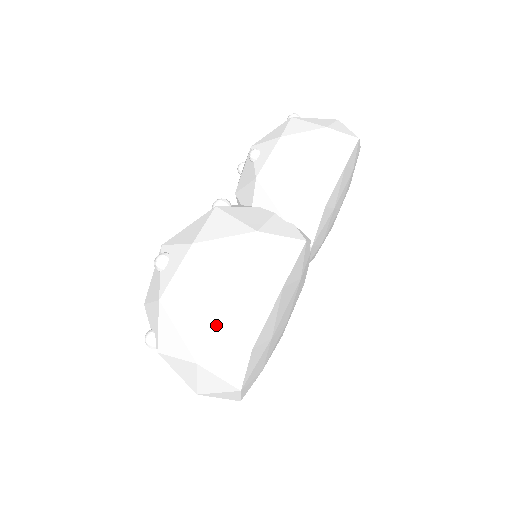
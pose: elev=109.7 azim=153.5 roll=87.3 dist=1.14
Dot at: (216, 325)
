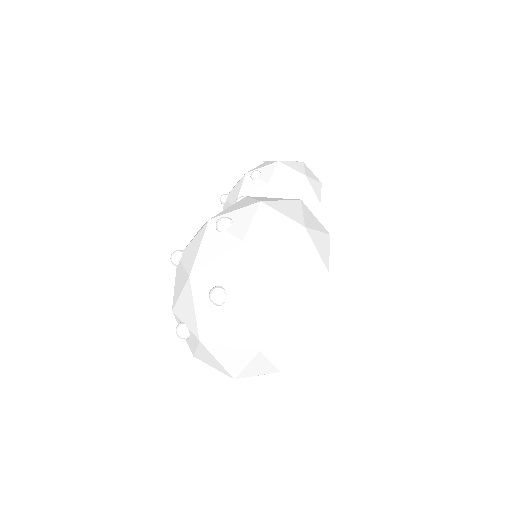
Dot at: (302, 252)
